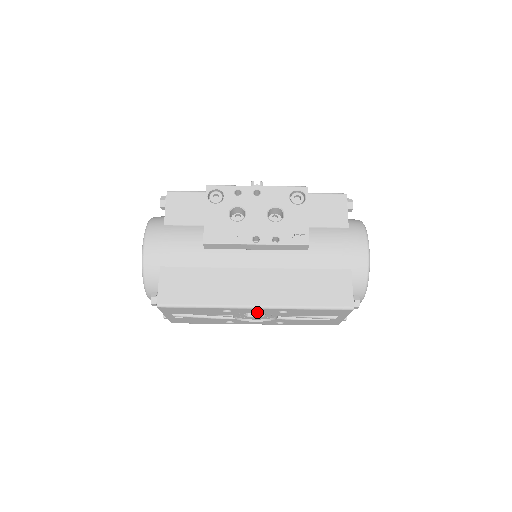
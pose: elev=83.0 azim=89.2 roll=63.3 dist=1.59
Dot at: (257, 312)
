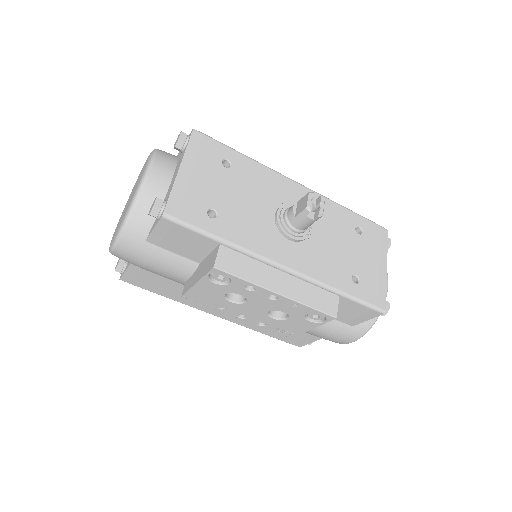
Dot at: occluded
